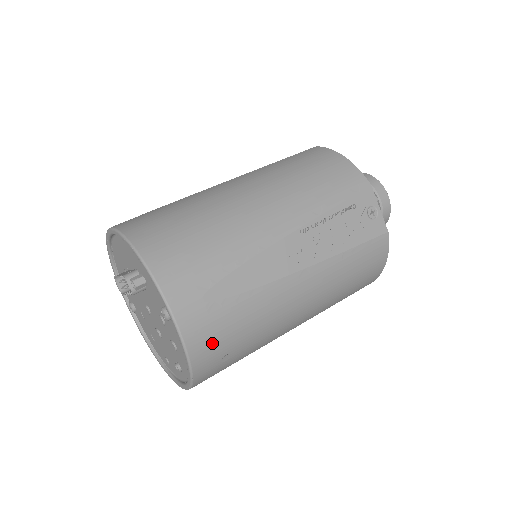
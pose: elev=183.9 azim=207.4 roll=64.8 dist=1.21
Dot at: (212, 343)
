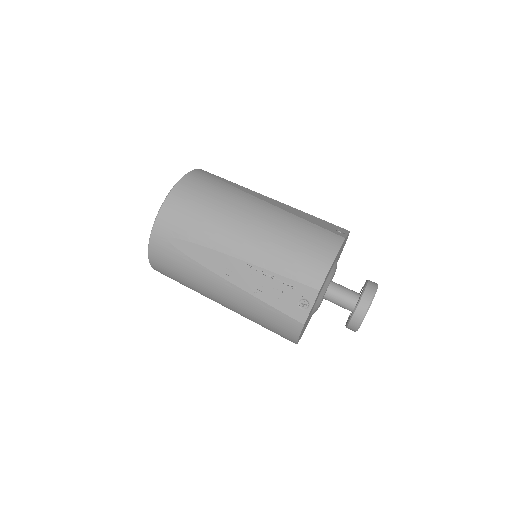
Dot at: (162, 261)
